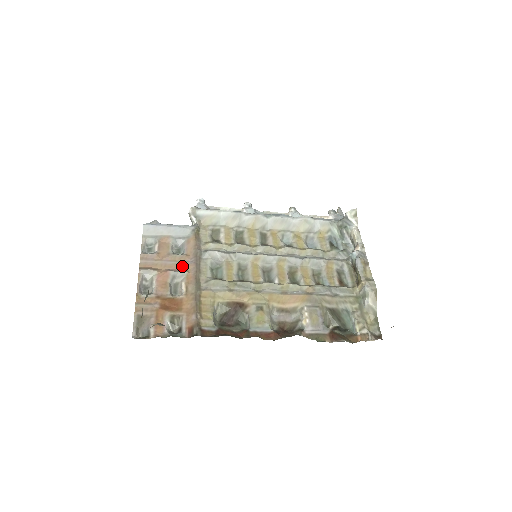
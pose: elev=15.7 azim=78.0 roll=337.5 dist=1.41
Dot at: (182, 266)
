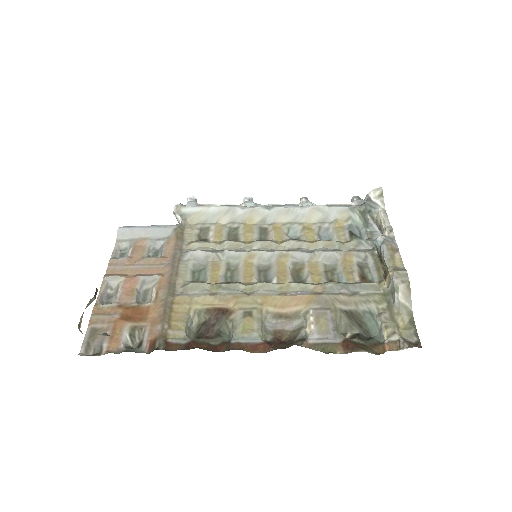
Dot at: (156, 270)
